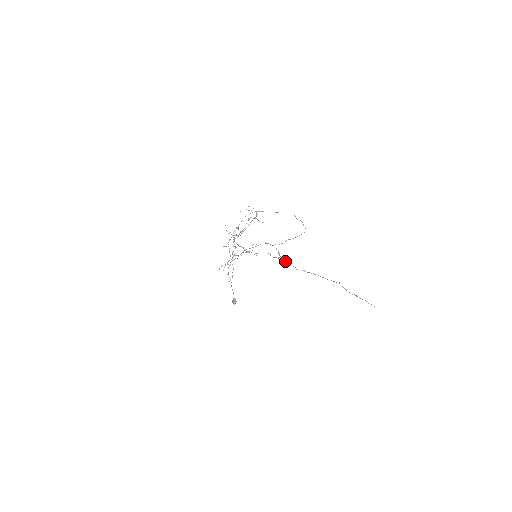
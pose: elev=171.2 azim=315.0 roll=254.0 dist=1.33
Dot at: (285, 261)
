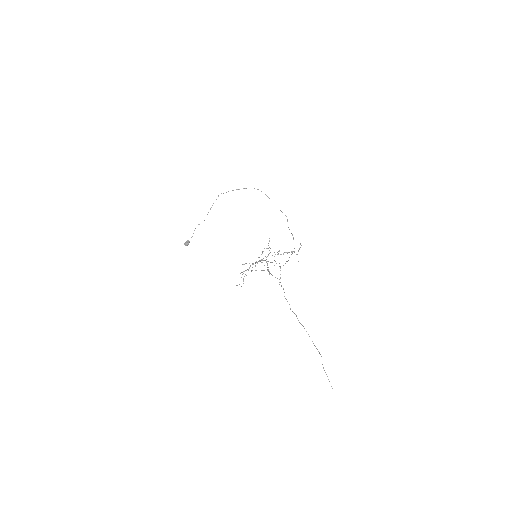
Dot at: (284, 292)
